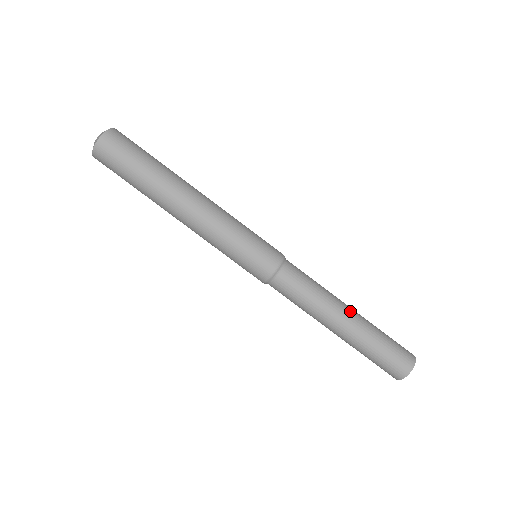
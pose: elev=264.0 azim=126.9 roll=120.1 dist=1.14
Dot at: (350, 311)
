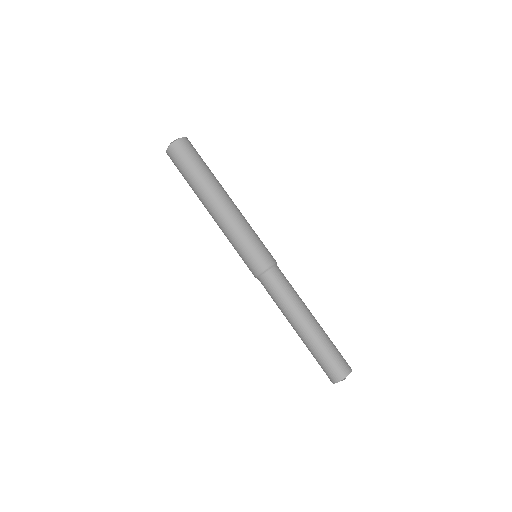
Dot at: occluded
